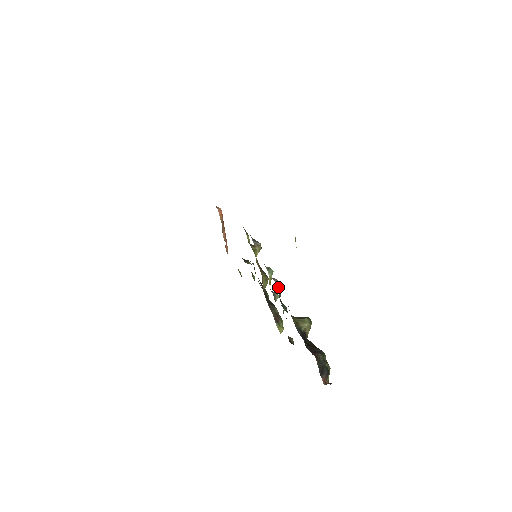
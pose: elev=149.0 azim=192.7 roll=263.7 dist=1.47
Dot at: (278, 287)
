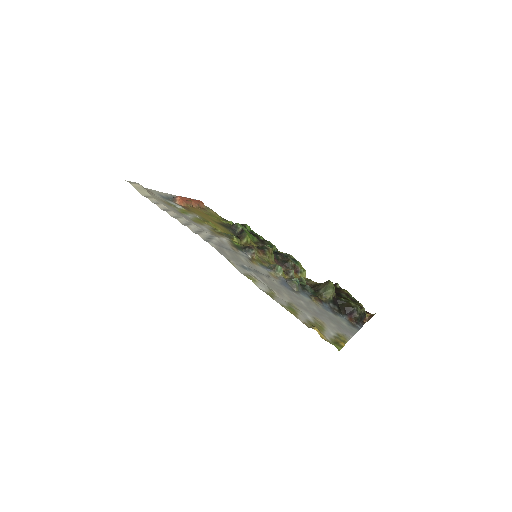
Dot at: (298, 289)
